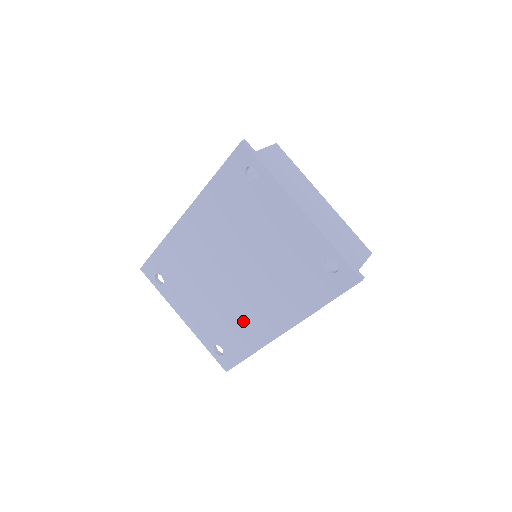
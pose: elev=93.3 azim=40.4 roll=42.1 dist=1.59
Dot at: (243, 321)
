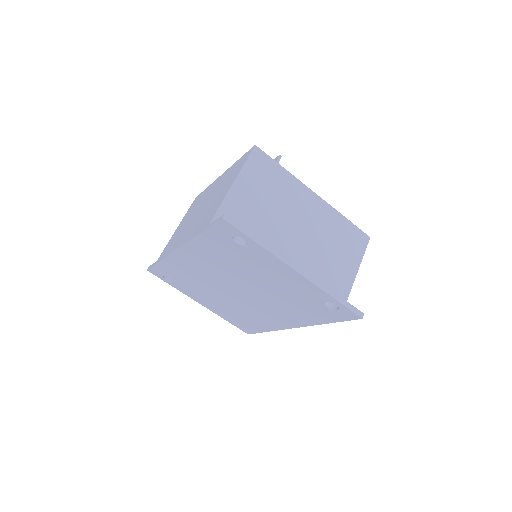
Dot at: (256, 315)
